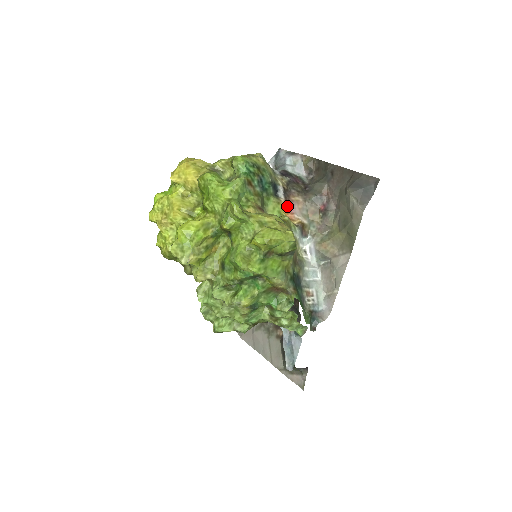
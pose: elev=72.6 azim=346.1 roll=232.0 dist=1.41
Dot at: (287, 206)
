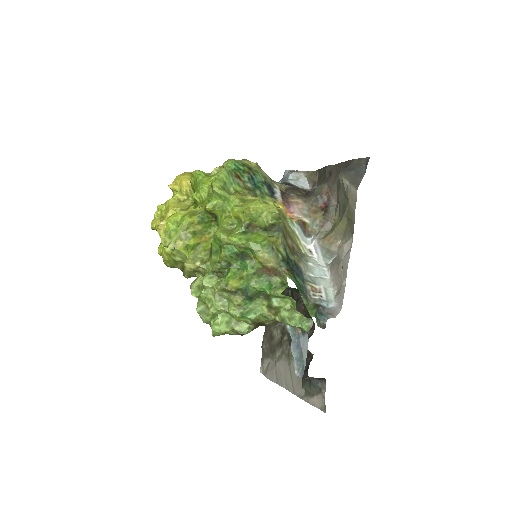
Dot at: (285, 206)
